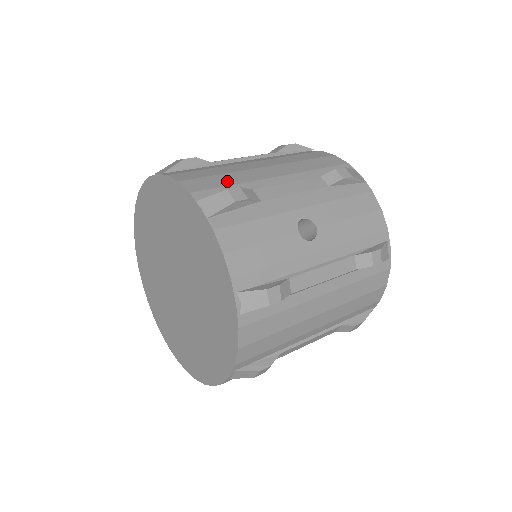
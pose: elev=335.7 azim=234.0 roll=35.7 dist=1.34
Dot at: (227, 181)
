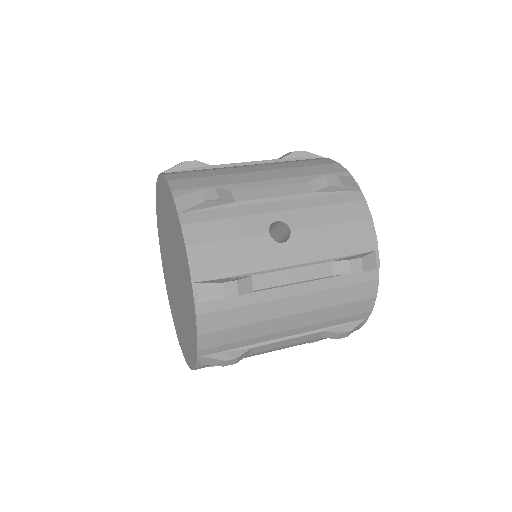
Dot at: (212, 182)
